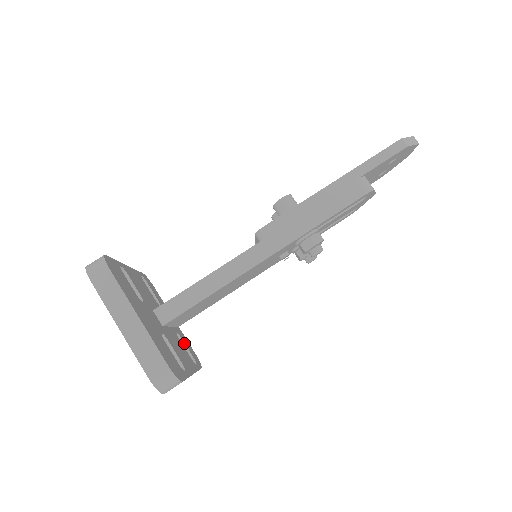
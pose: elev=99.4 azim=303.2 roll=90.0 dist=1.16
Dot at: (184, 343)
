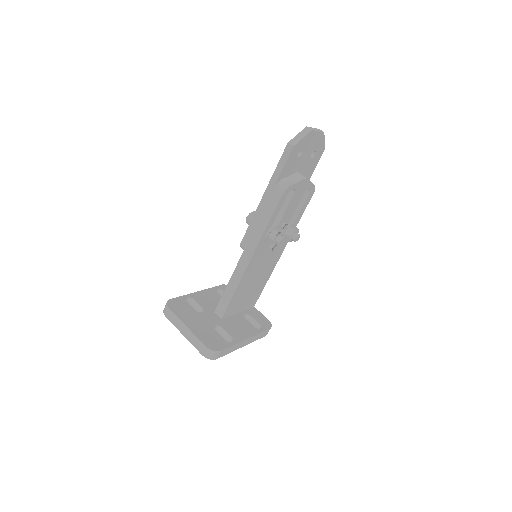
Dot at: (253, 318)
